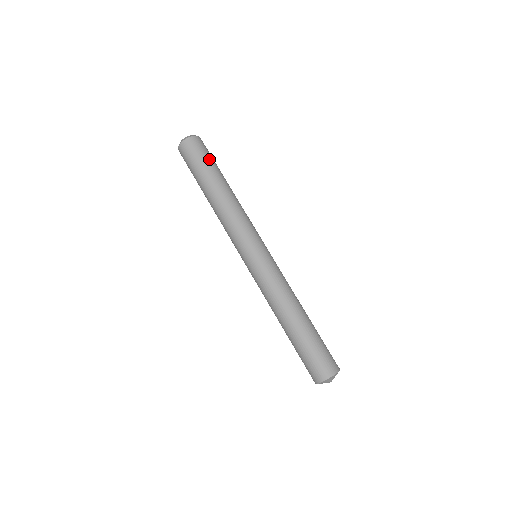
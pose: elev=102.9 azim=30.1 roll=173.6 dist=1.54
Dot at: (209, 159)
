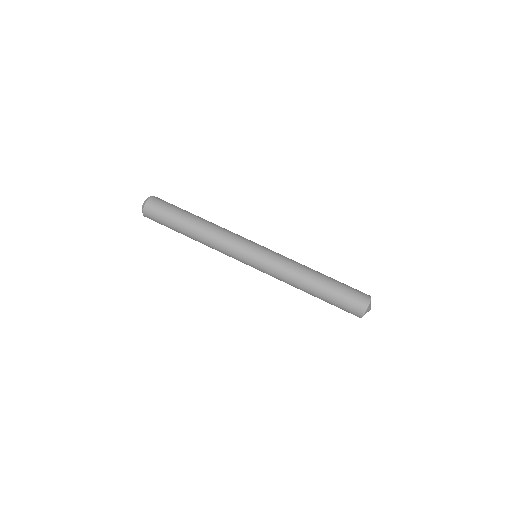
Dot at: (176, 206)
